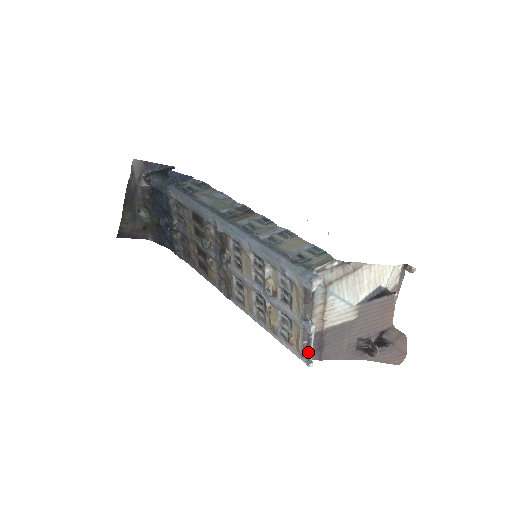
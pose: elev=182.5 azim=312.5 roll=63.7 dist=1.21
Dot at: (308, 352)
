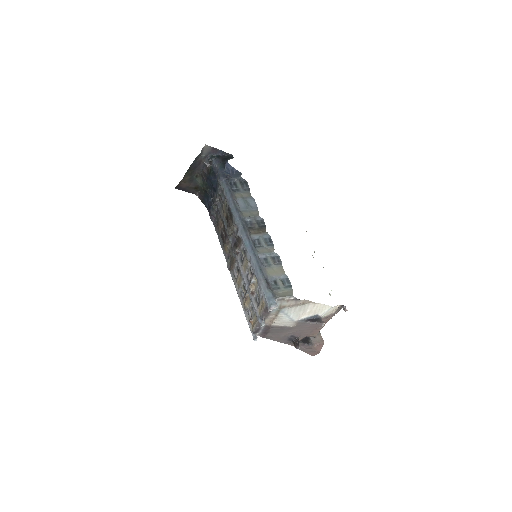
Dot at: (257, 332)
